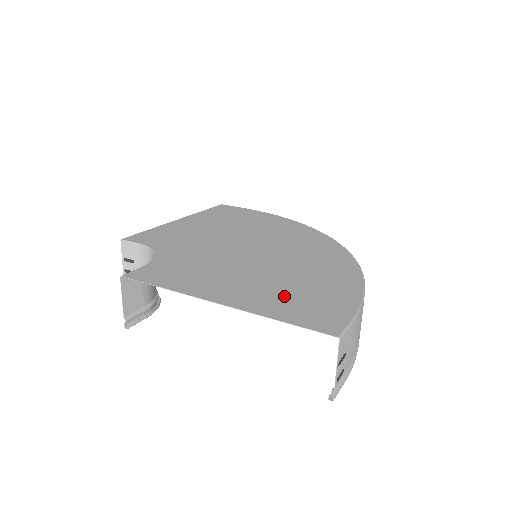
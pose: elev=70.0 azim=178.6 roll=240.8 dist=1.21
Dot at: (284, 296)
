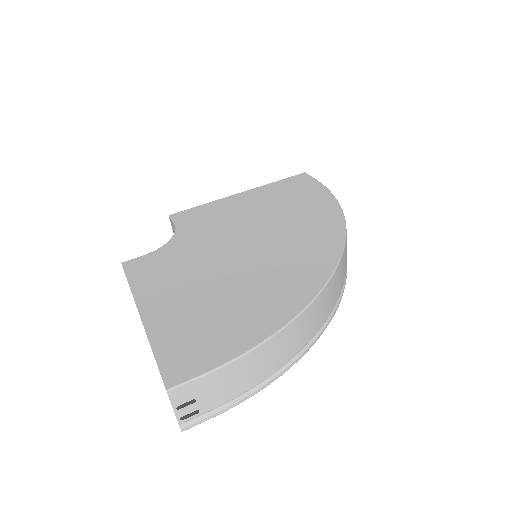
Dot at: (191, 324)
